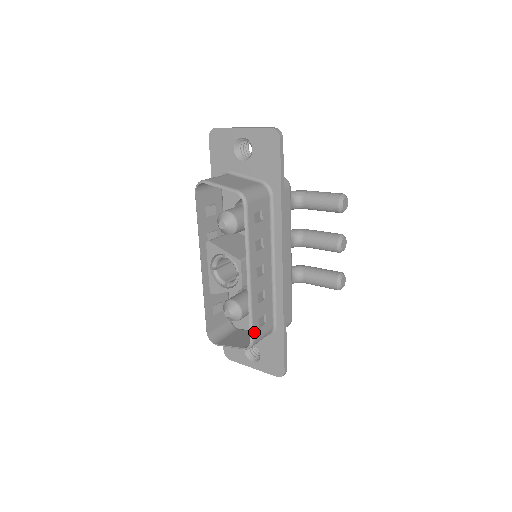
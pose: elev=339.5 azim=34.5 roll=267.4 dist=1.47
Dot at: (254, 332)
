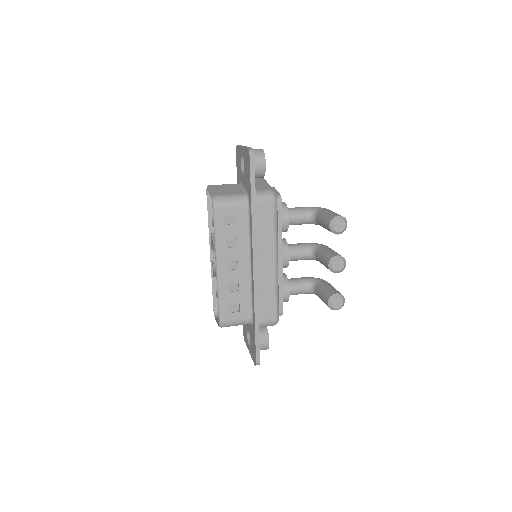
Dot at: (222, 314)
